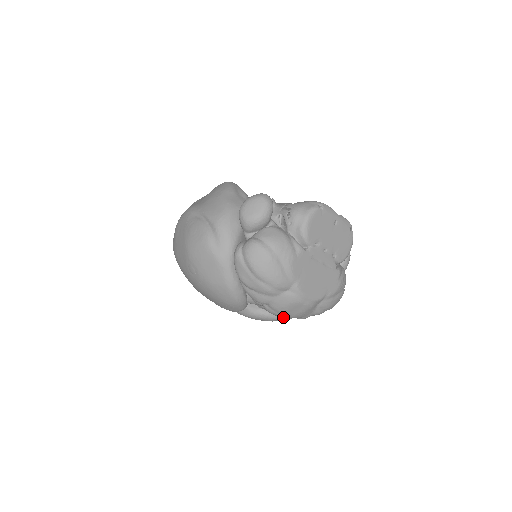
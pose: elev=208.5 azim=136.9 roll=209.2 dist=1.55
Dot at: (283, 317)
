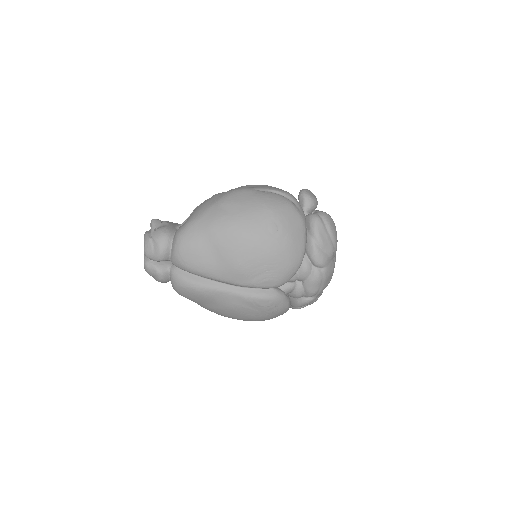
Dot at: (318, 288)
